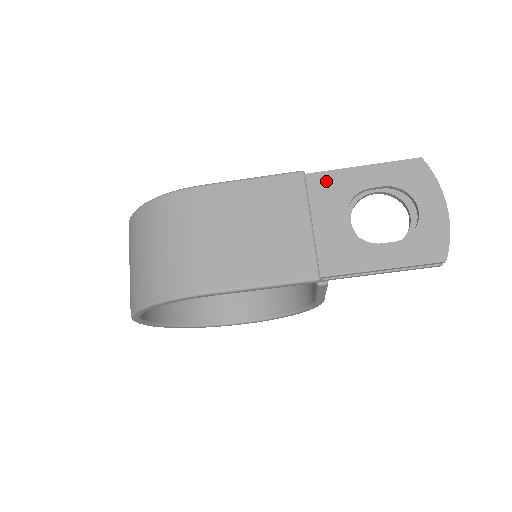
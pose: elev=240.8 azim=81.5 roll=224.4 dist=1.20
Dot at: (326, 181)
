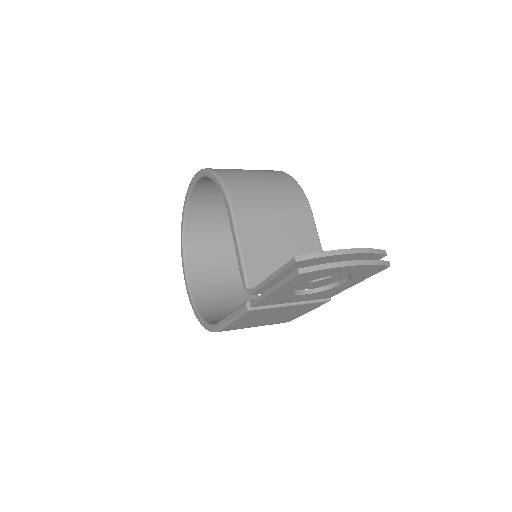
Dot at: (266, 302)
